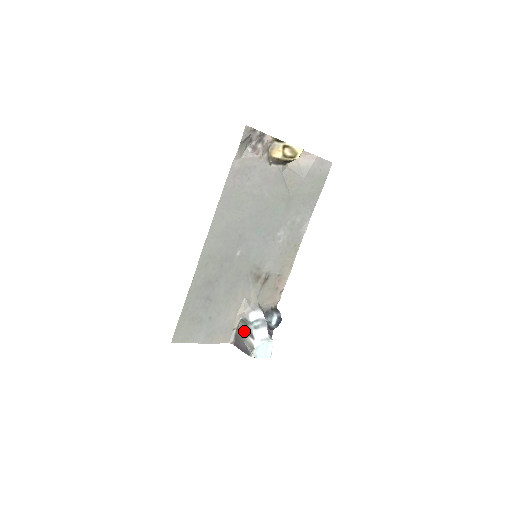
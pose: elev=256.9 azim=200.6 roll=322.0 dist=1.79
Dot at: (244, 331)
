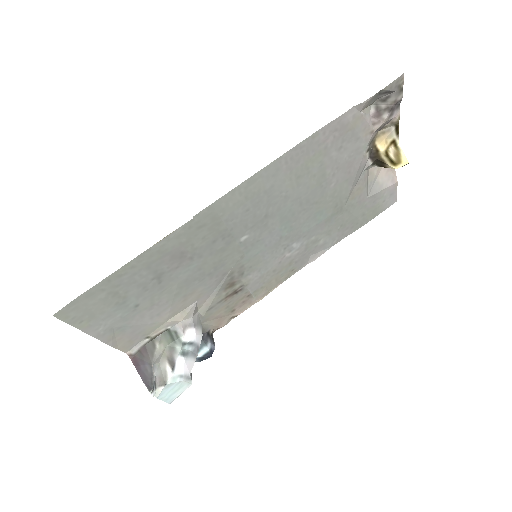
Dot at: (163, 349)
